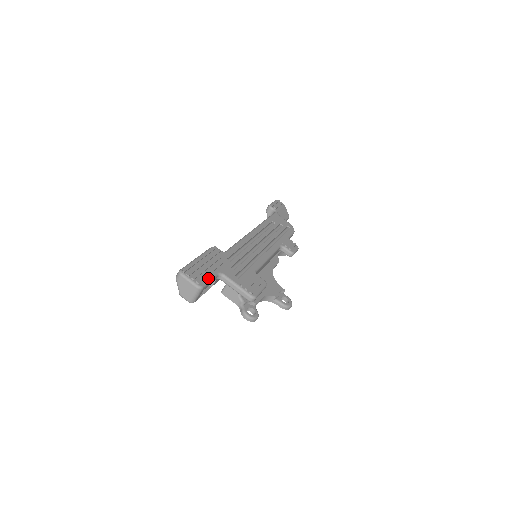
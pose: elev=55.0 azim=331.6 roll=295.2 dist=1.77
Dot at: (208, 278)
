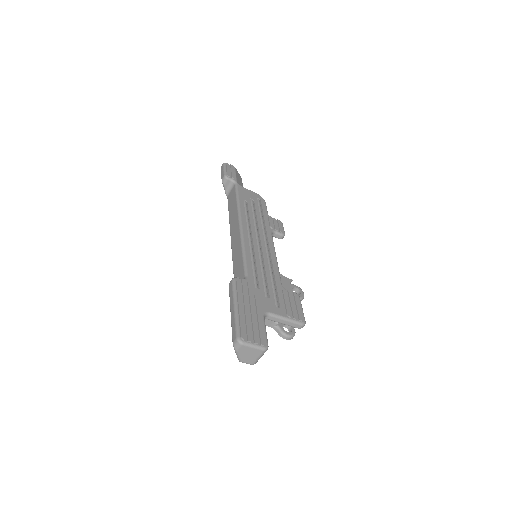
Dot at: (263, 330)
